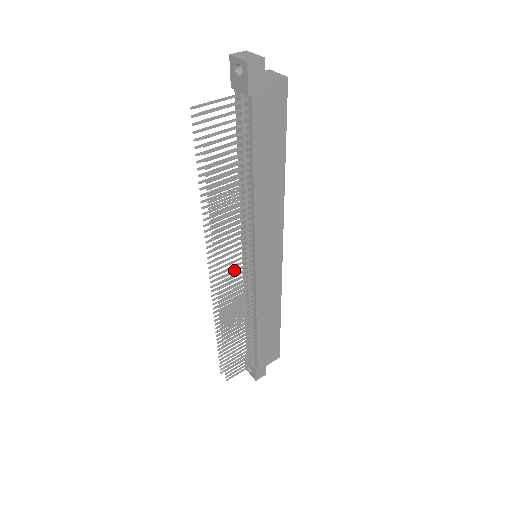
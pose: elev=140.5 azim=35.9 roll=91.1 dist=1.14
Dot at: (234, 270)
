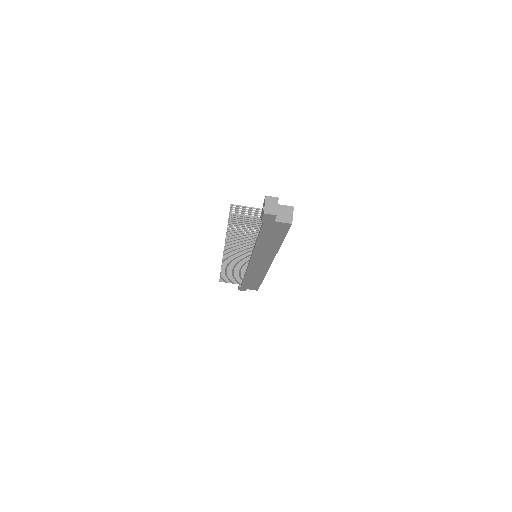
Dot at: (237, 256)
